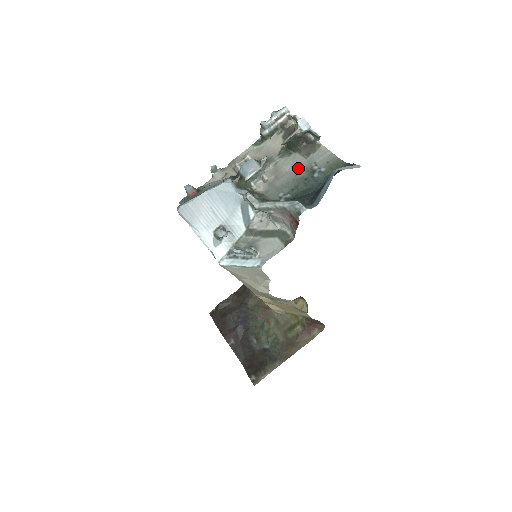
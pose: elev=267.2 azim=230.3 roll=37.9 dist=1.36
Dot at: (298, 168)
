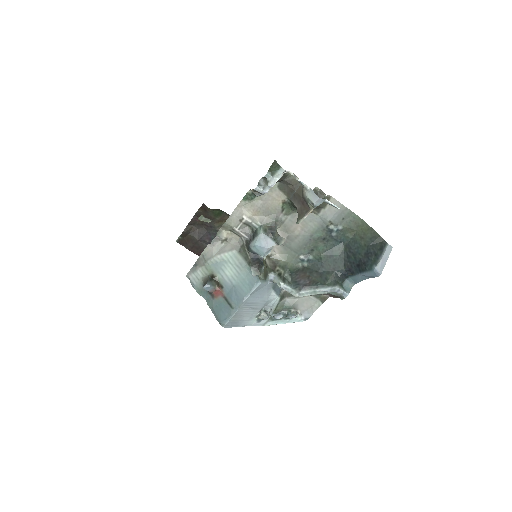
Dot at: (311, 227)
